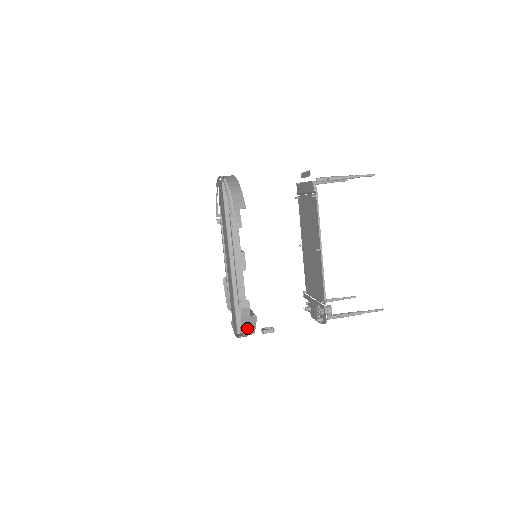
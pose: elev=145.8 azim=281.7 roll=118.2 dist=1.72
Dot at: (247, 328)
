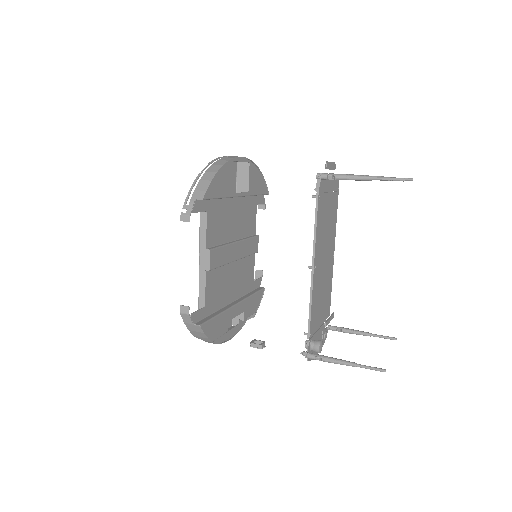
Dot at: (199, 336)
